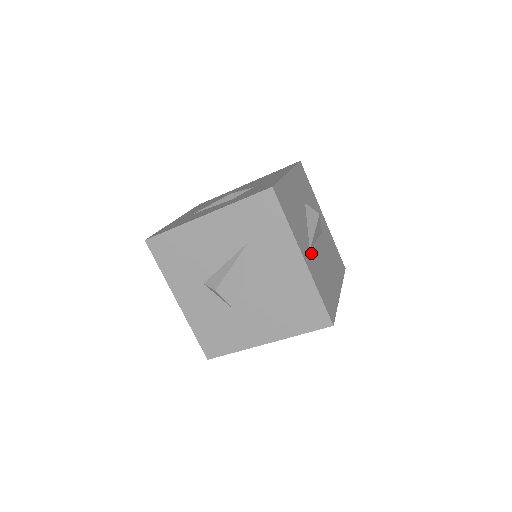
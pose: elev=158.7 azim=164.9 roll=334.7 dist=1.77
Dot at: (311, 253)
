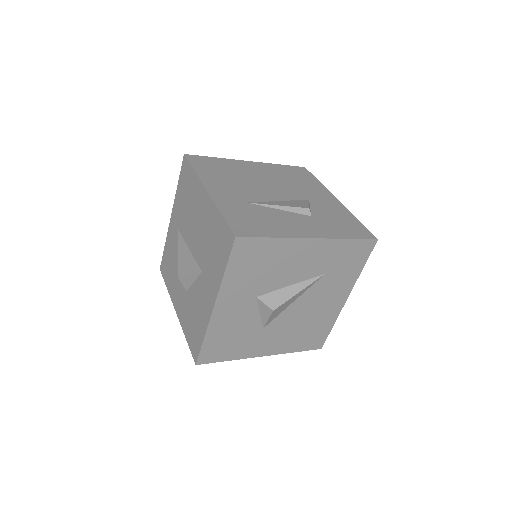
Dot at: occluded
